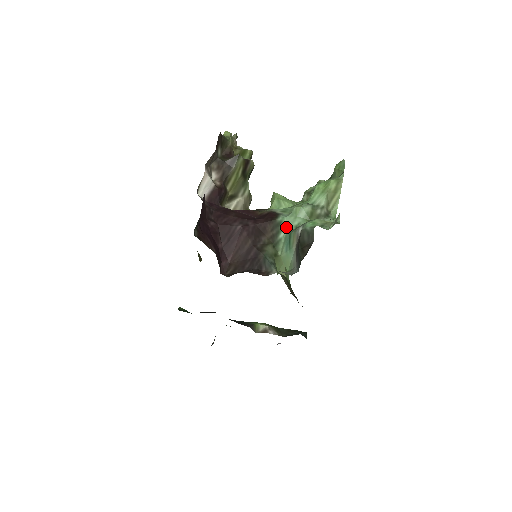
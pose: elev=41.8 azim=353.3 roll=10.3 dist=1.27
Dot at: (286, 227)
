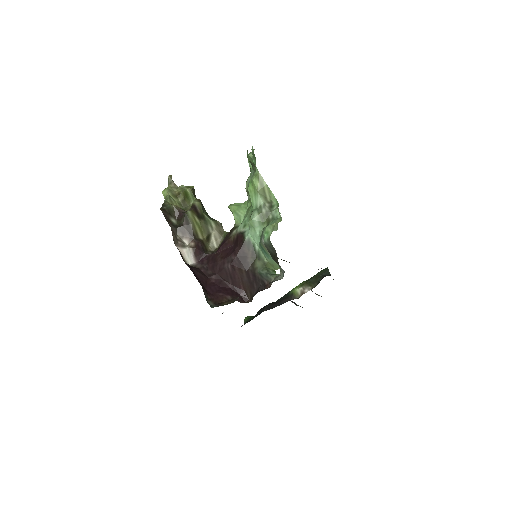
Dot at: (255, 240)
